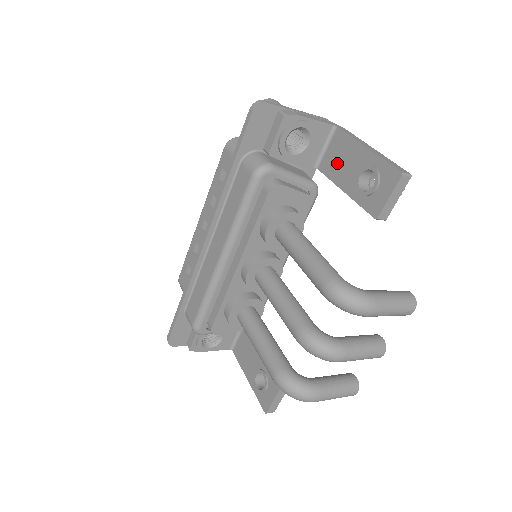
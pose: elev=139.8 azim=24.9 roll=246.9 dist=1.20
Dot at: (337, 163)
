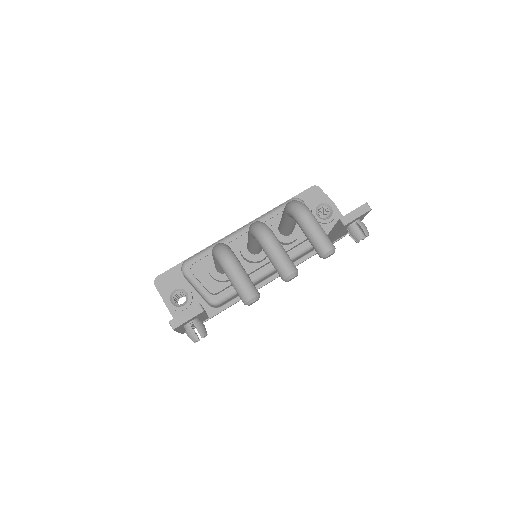
Dot at: occluded
